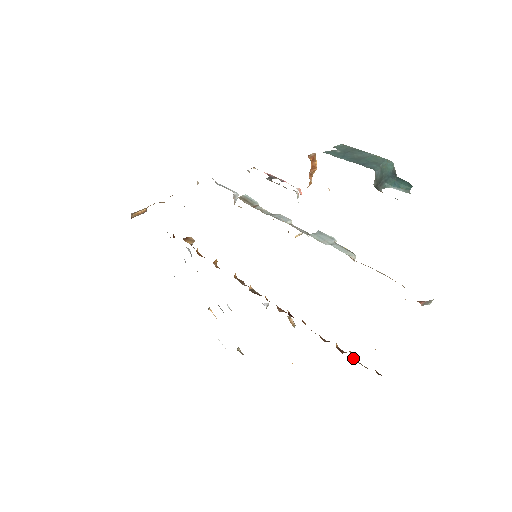
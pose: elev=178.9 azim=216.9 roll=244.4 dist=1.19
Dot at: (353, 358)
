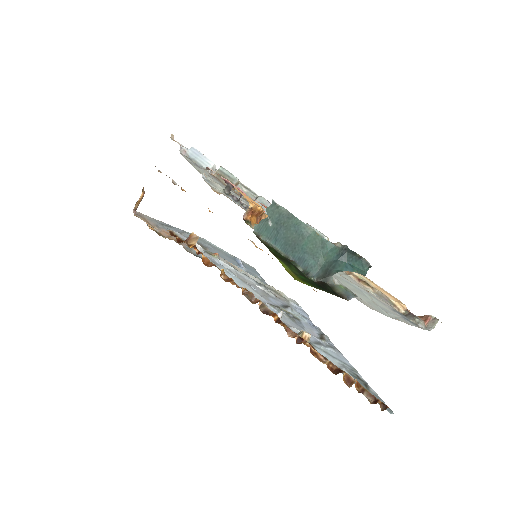
Dot at: (361, 387)
